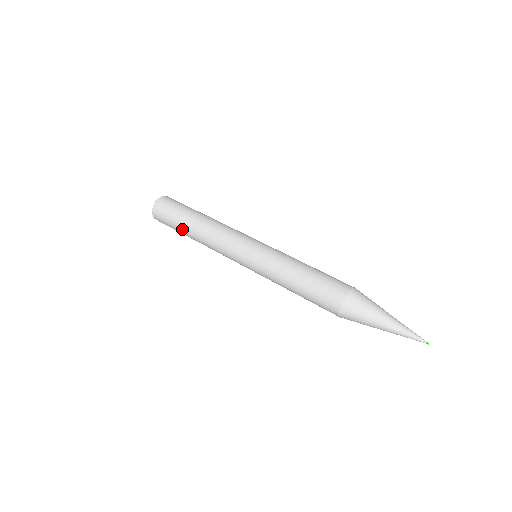
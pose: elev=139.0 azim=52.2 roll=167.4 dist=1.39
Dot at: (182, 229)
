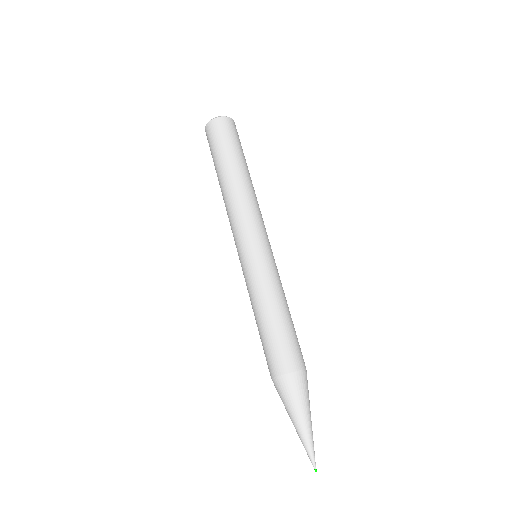
Dot at: (217, 168)
